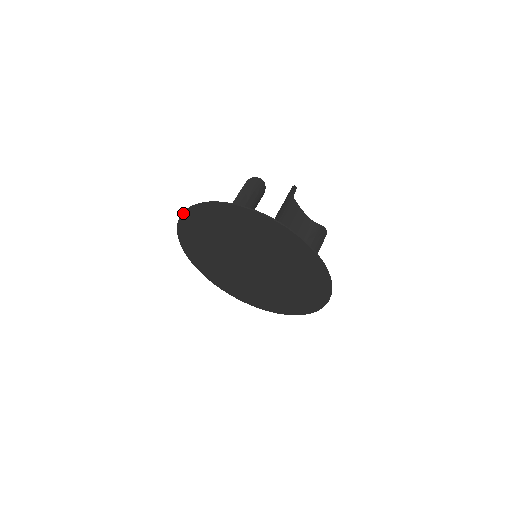
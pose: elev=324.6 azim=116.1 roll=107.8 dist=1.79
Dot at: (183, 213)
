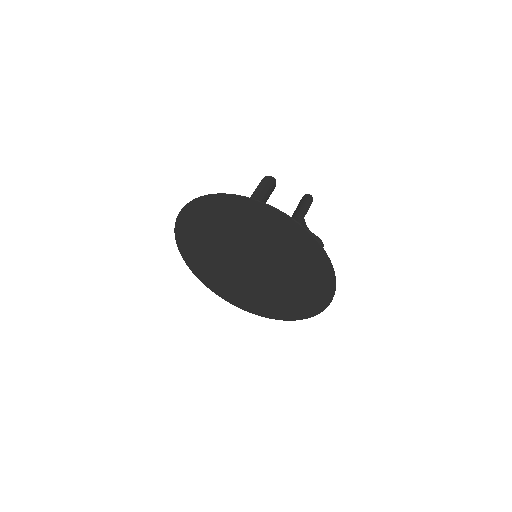
Dot at: (199, 198)
